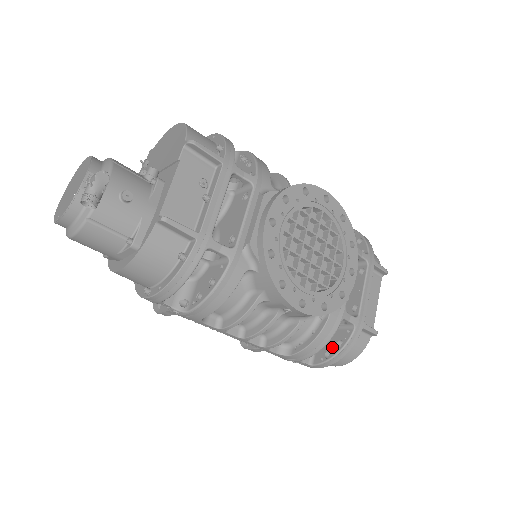
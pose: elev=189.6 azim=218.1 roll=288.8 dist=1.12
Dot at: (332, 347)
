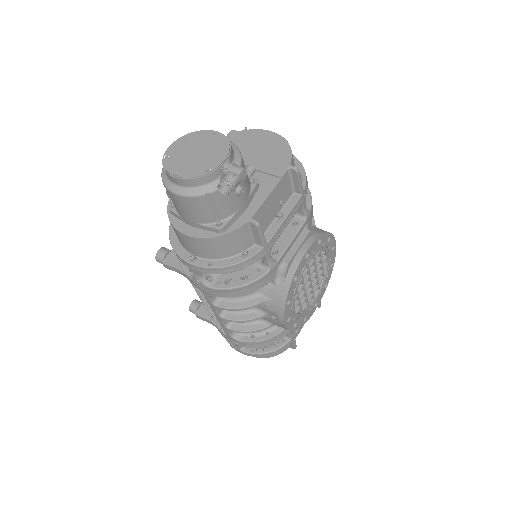
Dot at: occluded
